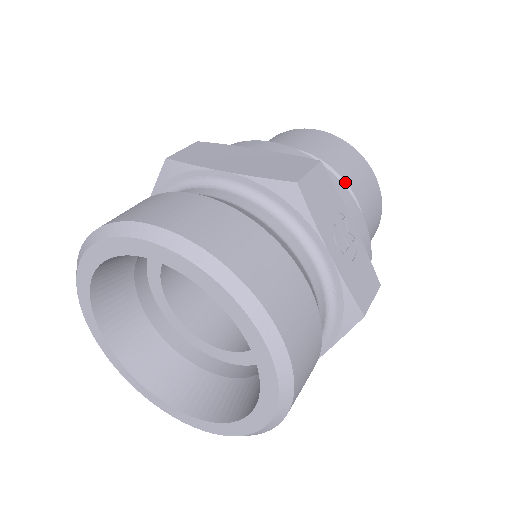
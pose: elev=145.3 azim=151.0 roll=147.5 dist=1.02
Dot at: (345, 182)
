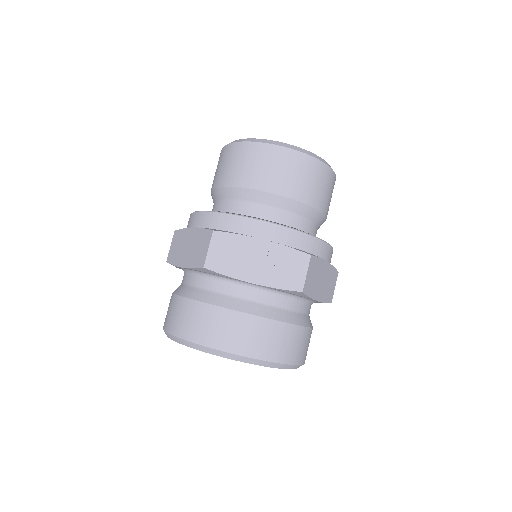
Dot at: (257, 190)
